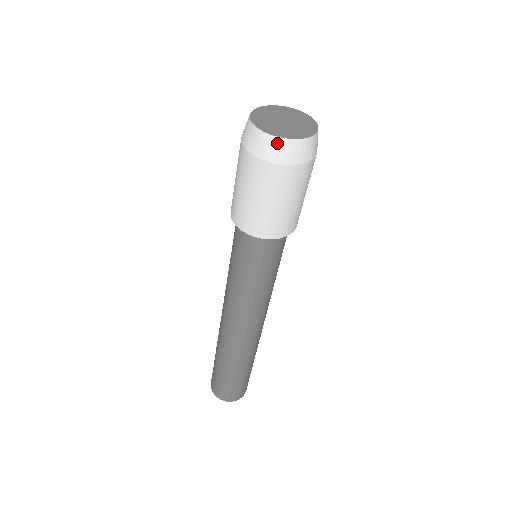
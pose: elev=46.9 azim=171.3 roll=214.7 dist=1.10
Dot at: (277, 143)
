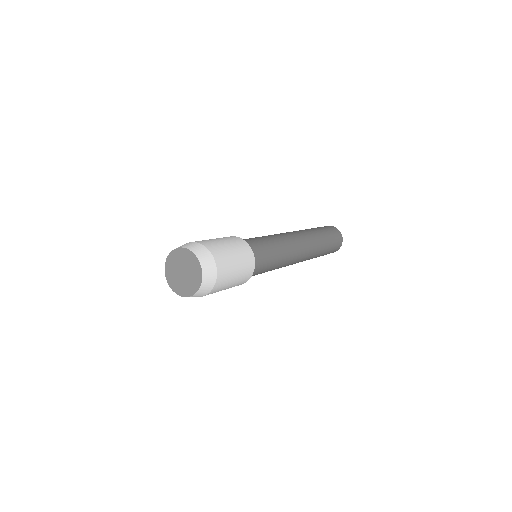
Dot at: (172, 286)
